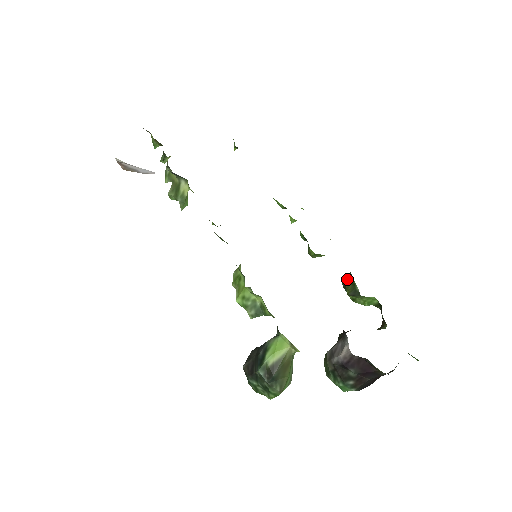
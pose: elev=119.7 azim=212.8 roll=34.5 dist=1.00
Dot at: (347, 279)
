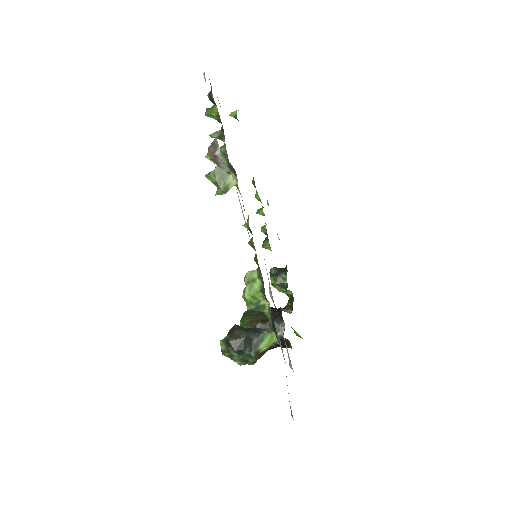
Dot at: (281, 274)
